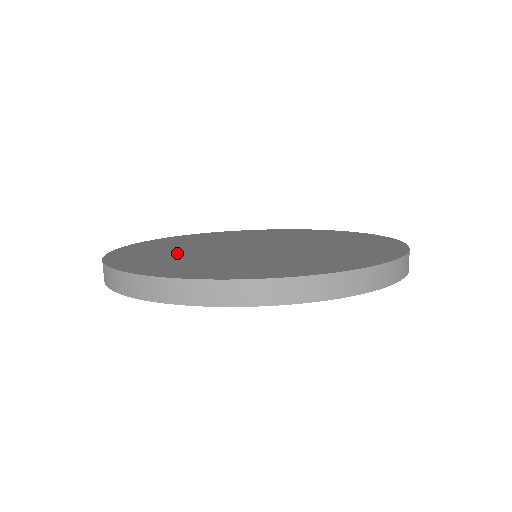
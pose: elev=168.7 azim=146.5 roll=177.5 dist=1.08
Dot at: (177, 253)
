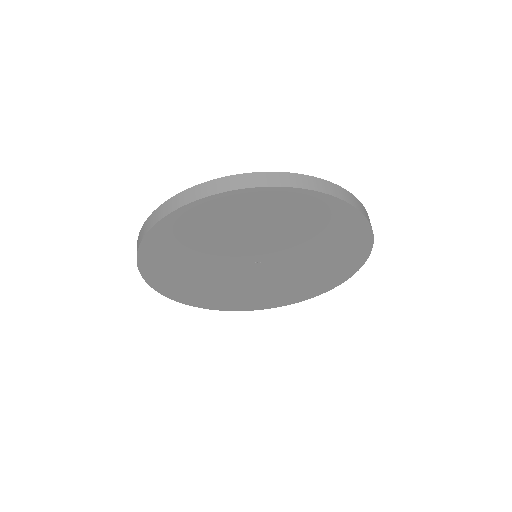
Dot at: occluded
